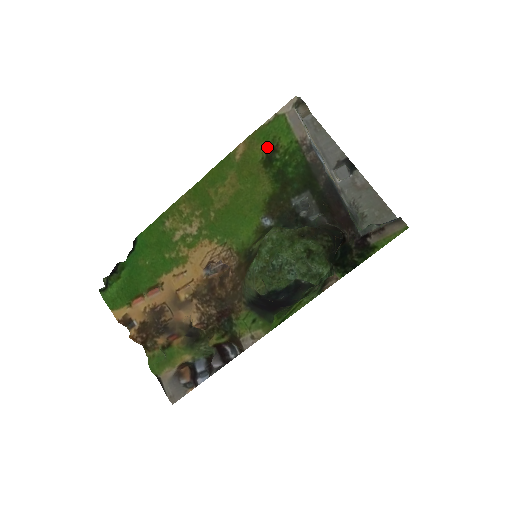
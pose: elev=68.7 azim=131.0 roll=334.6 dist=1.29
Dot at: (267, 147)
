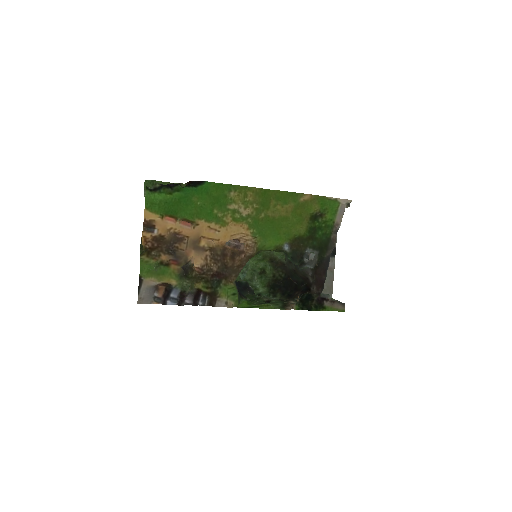
Dot at: (319, 210)
